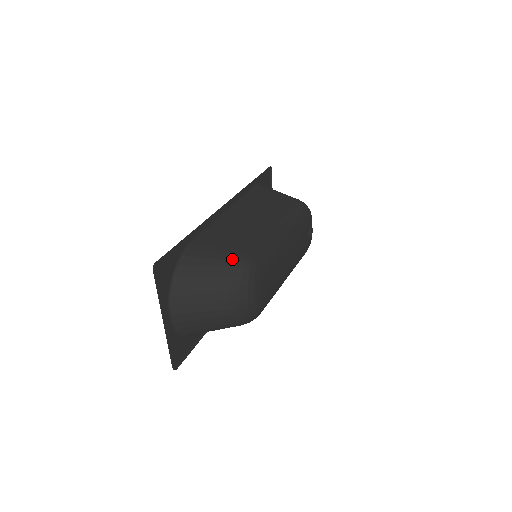
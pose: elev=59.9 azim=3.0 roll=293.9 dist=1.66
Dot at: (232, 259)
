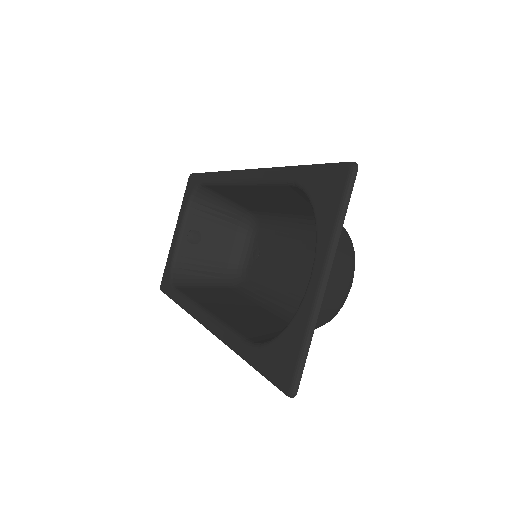
Dot at: occluded
